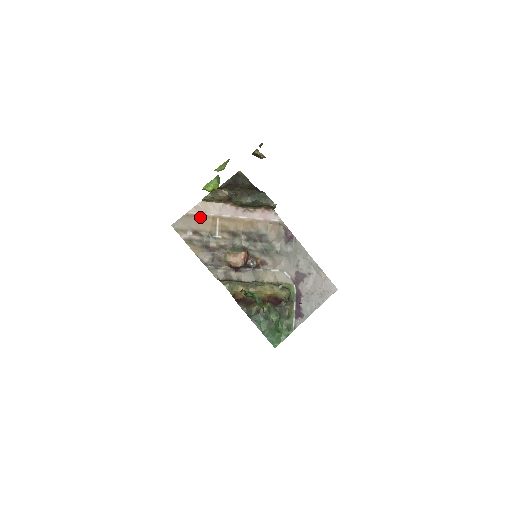
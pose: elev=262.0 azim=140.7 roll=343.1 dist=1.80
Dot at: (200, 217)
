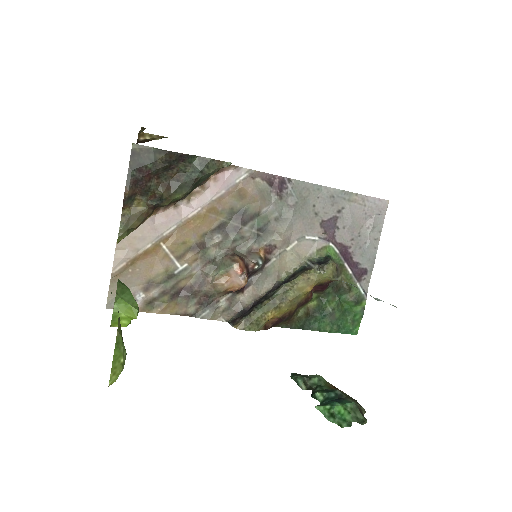
Dot at: (135, 263)
